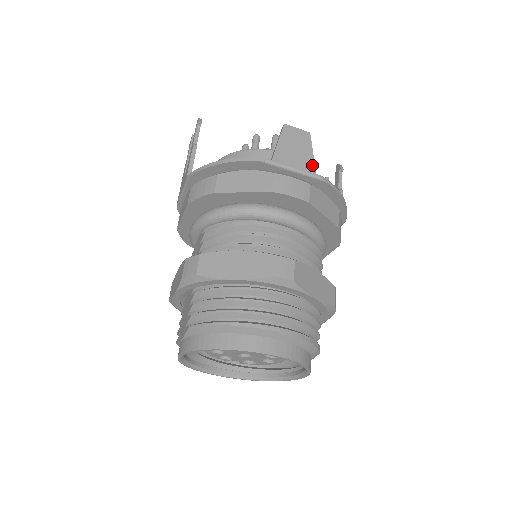
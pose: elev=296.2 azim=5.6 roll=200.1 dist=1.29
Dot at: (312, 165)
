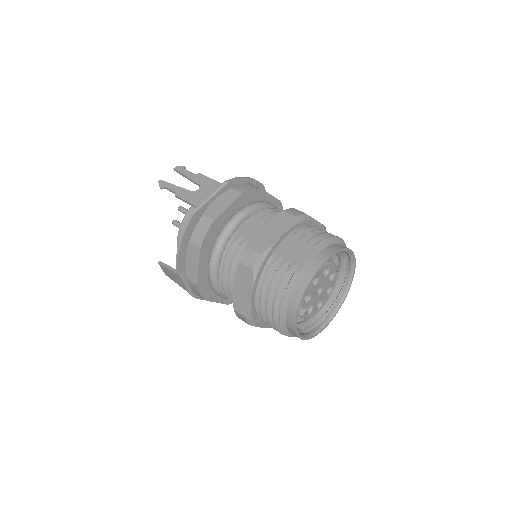
Dot at: occluded
